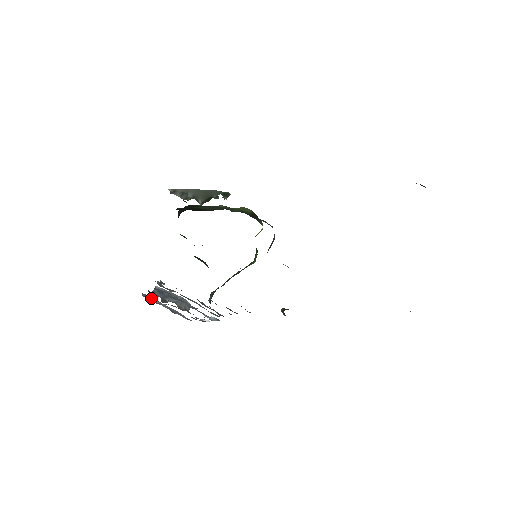
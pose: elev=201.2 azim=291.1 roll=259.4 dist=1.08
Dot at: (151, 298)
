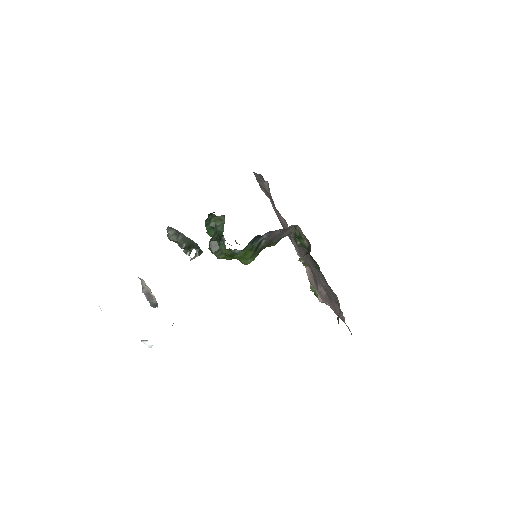
Dot at: occluded
